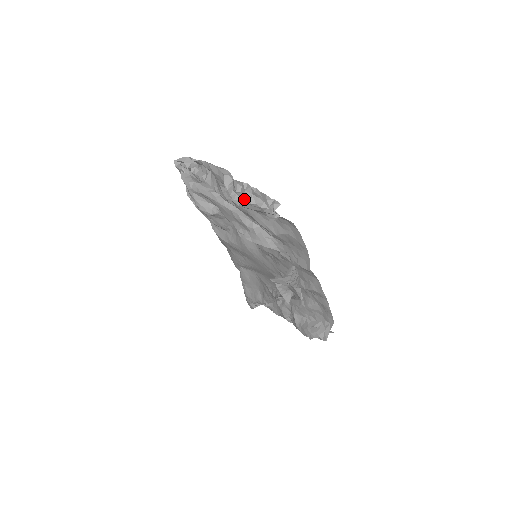
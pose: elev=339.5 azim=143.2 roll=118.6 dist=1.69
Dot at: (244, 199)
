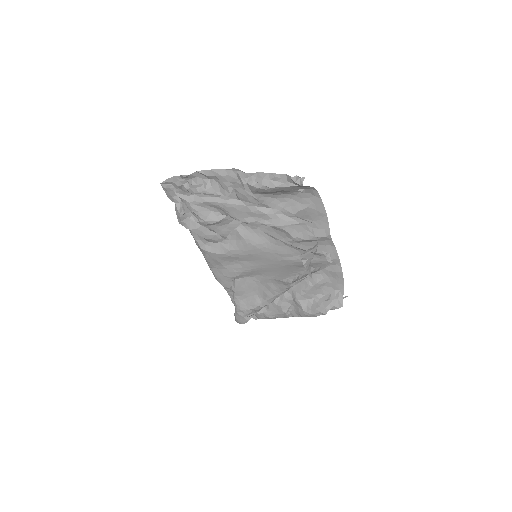
Dot at: (265, 186)
